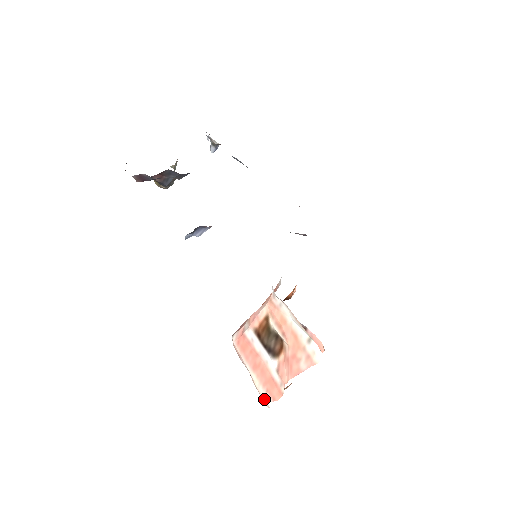
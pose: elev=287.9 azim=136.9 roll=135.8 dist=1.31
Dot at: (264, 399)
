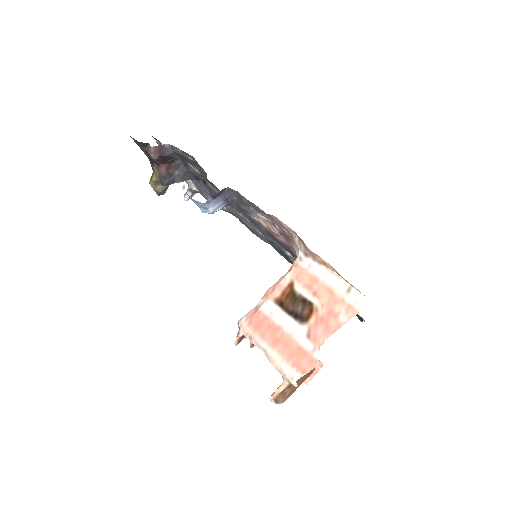
Dot at: (289, 376)
